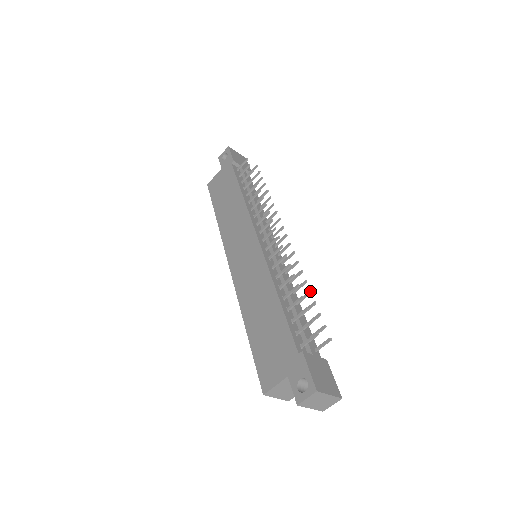
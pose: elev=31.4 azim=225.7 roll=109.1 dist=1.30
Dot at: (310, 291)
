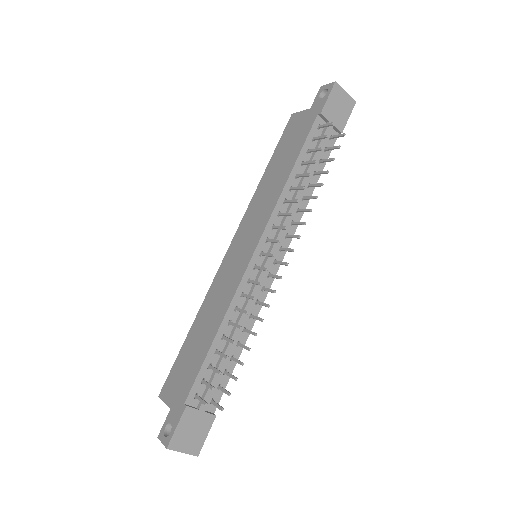
Dot at: (249, 349)
